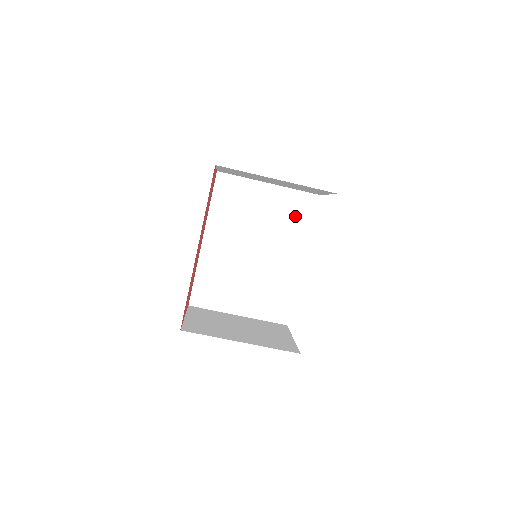
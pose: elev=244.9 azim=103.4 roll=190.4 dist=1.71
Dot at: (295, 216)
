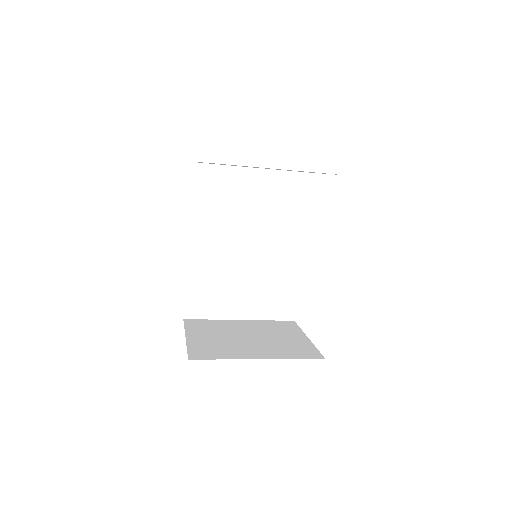
Dot at: (288, 201)
